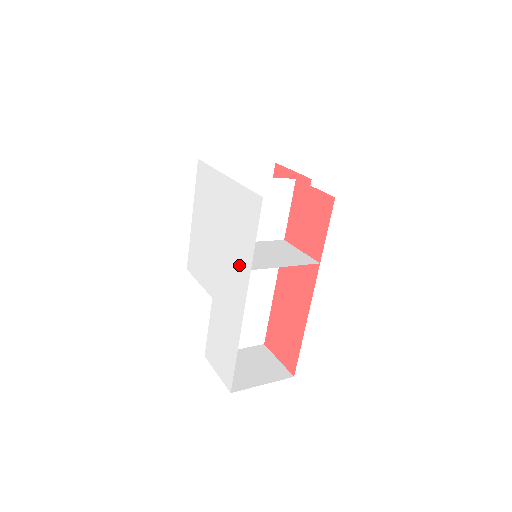
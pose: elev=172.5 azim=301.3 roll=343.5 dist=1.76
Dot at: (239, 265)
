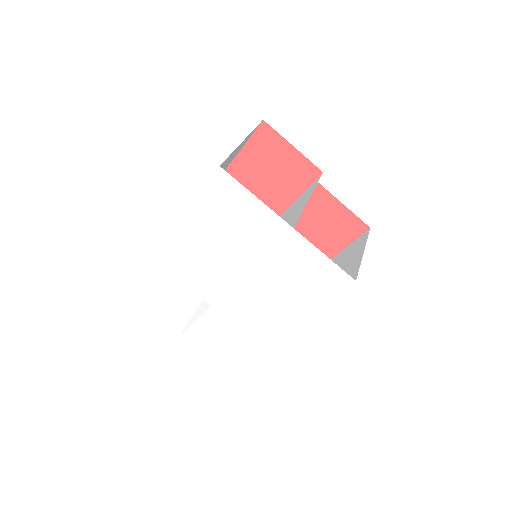
Dot at: (282, 307)
